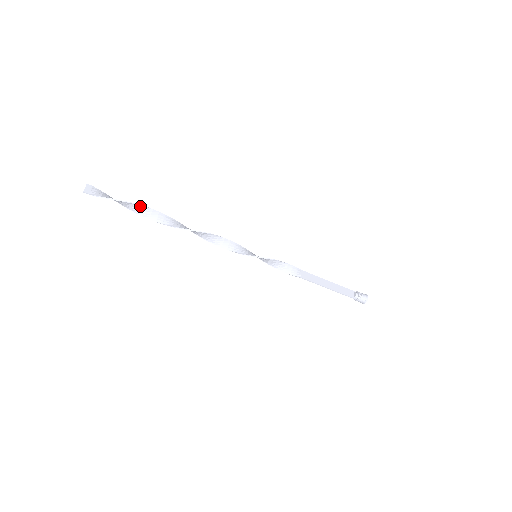
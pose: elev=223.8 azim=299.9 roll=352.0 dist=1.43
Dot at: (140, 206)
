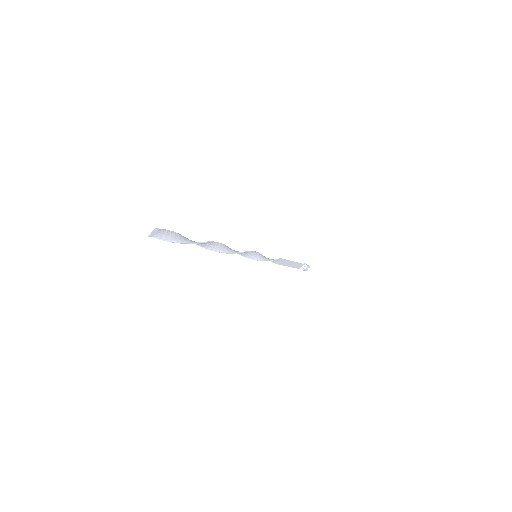
Dot at: (191, 243)
